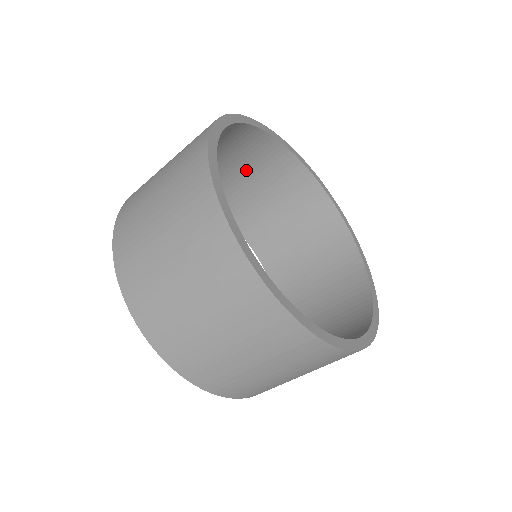
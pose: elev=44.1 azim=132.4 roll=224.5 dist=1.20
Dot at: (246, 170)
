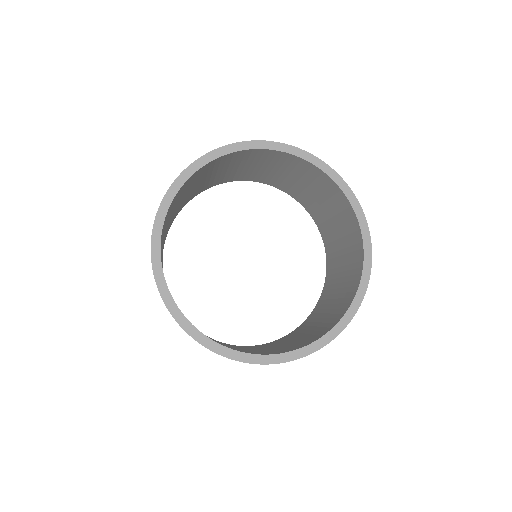
Dot at: (295, 175)
